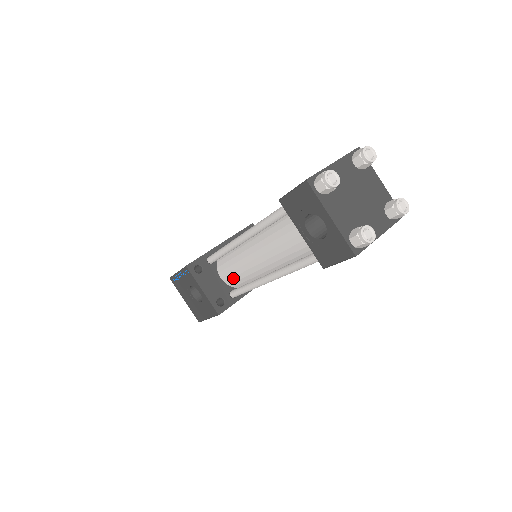
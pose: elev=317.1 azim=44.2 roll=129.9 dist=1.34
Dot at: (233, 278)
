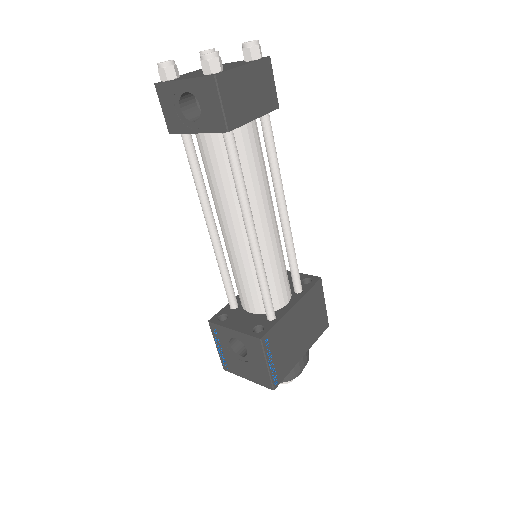
Dot at: (252, 294)
